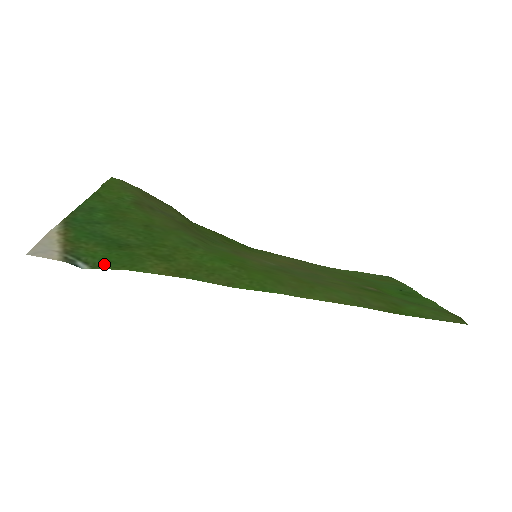
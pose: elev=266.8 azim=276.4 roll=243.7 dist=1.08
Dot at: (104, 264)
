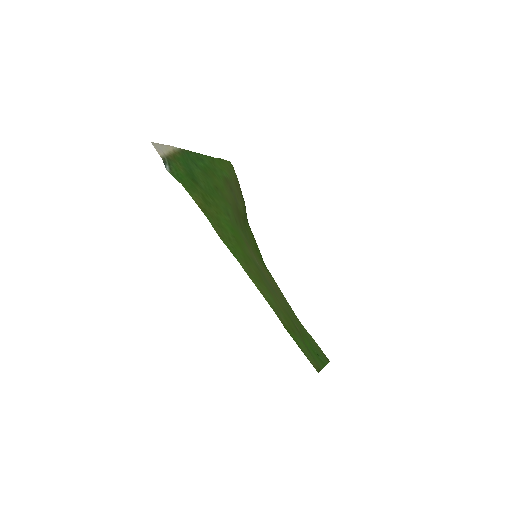
Dot at: (177, 176)
